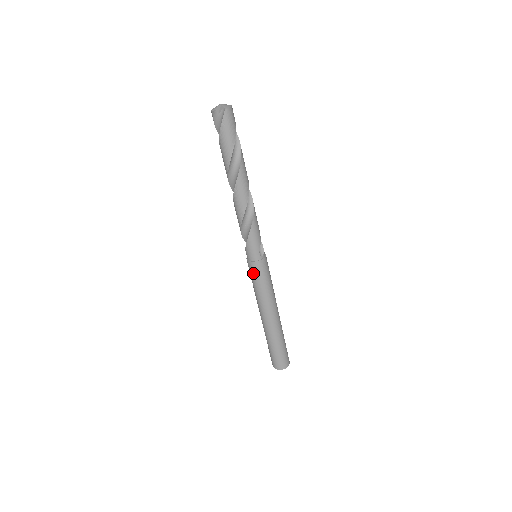
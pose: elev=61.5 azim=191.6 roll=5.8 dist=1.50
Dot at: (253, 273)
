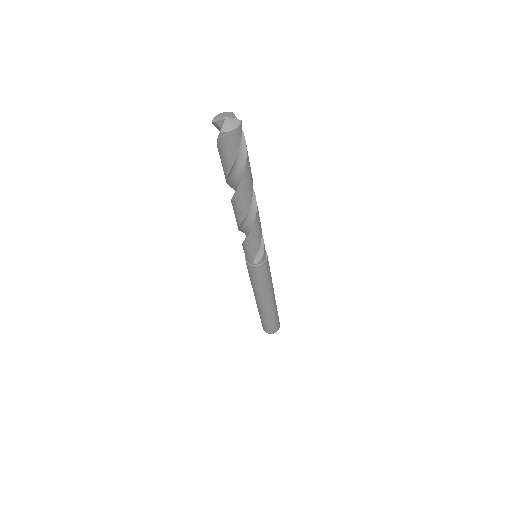
Dot at: occluded
